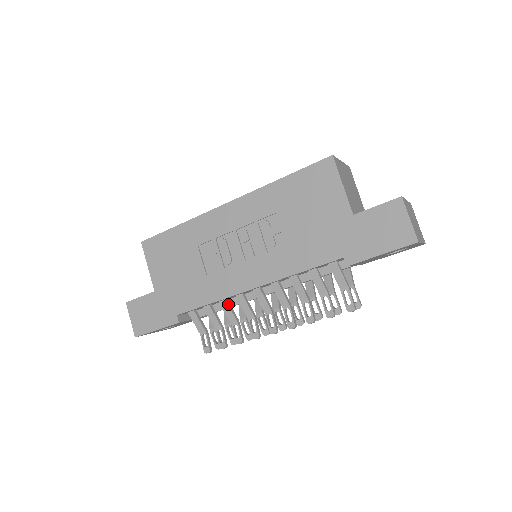
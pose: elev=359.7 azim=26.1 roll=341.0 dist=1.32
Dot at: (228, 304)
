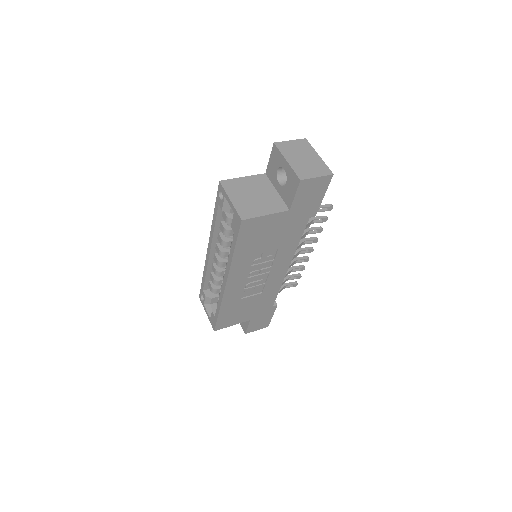
Dot at: occluded
